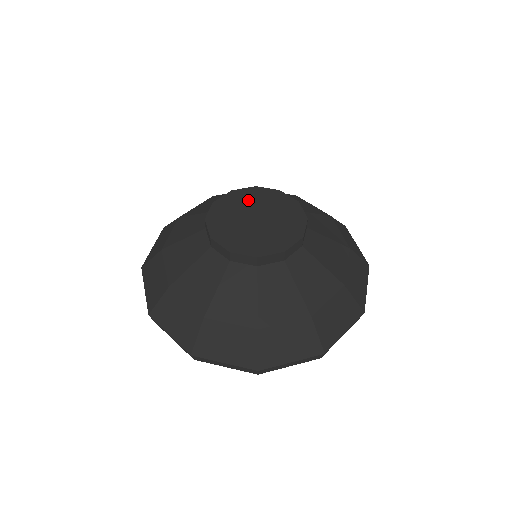
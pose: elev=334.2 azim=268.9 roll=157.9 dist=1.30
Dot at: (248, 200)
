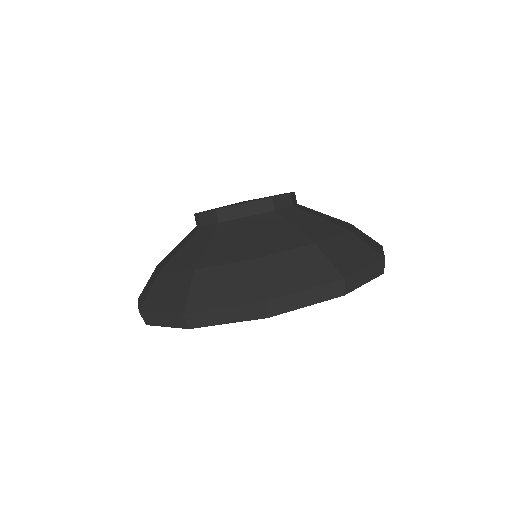
Dot at: occluded
